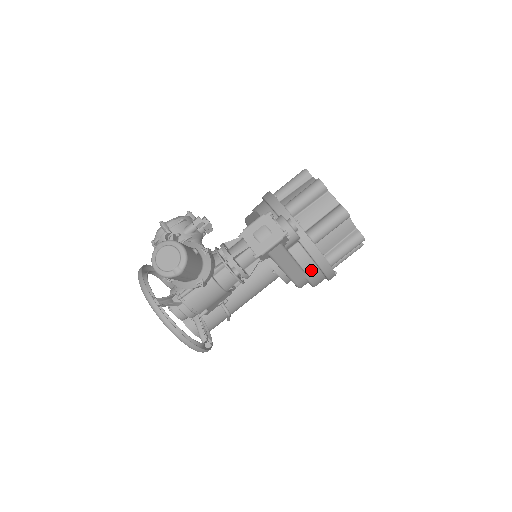
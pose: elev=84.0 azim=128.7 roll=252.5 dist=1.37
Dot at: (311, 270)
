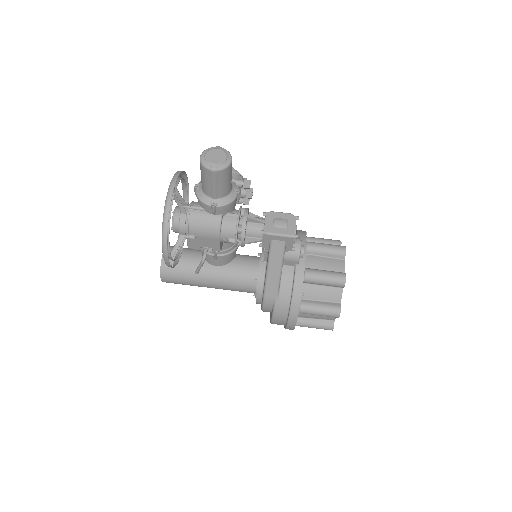
Dot at: (284, 297)
